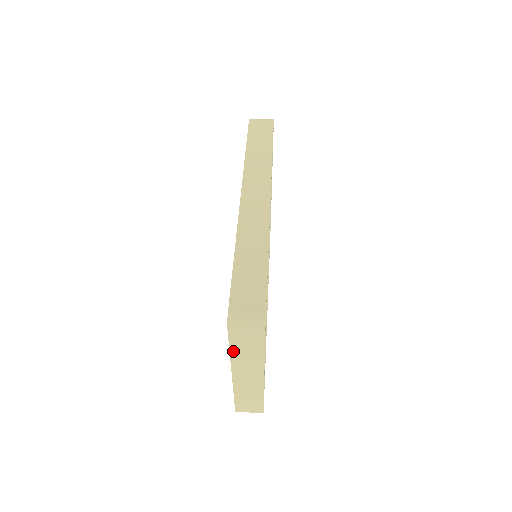
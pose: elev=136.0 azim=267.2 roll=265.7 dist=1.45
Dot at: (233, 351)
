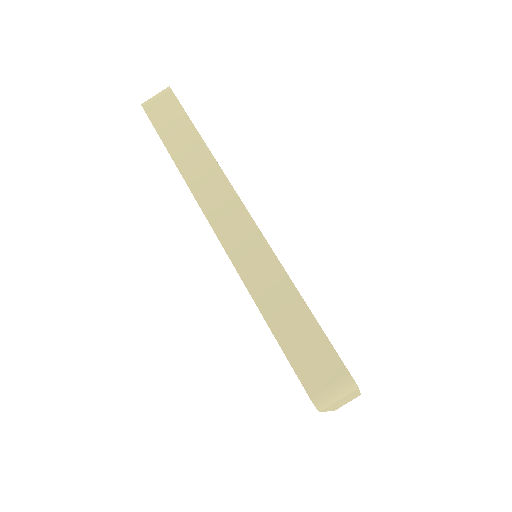
Dot at: (327, 409)
